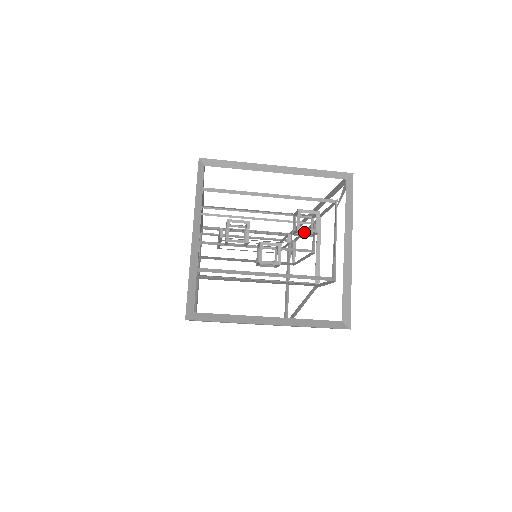
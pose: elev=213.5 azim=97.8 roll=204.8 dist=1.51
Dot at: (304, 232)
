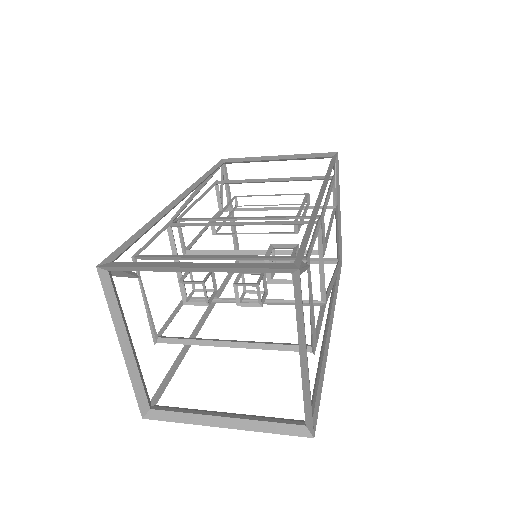
Dot at: occluded
